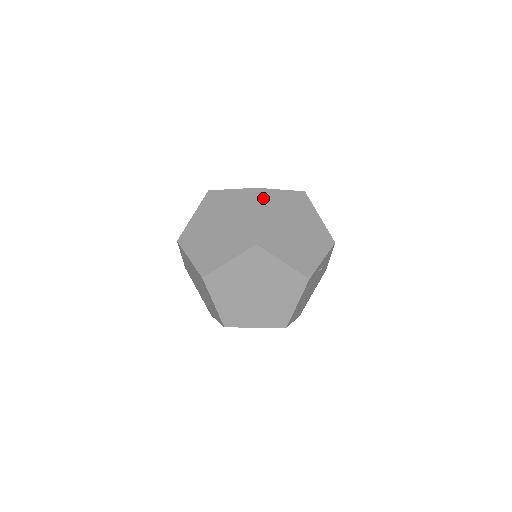
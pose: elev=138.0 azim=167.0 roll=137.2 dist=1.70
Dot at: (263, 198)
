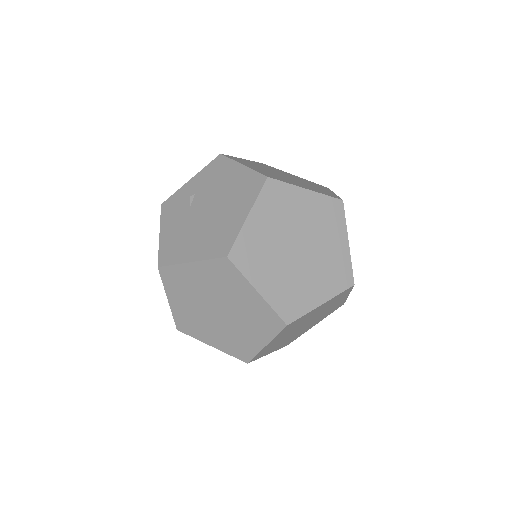
Dot at: (244, 260)
